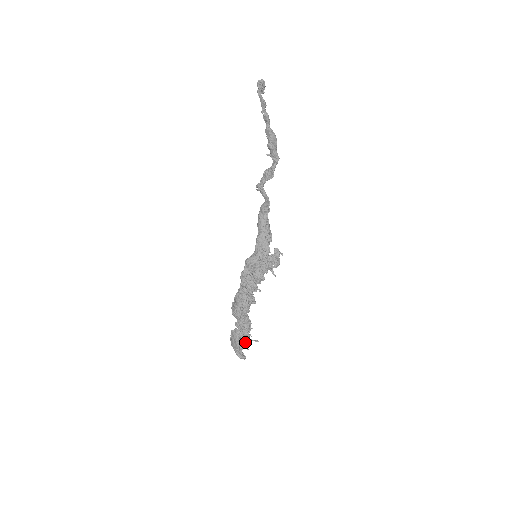
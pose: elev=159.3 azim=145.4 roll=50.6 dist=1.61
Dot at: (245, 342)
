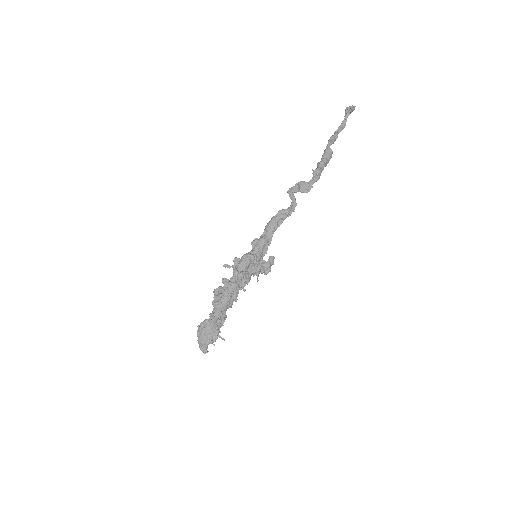
Dot at: occluded
